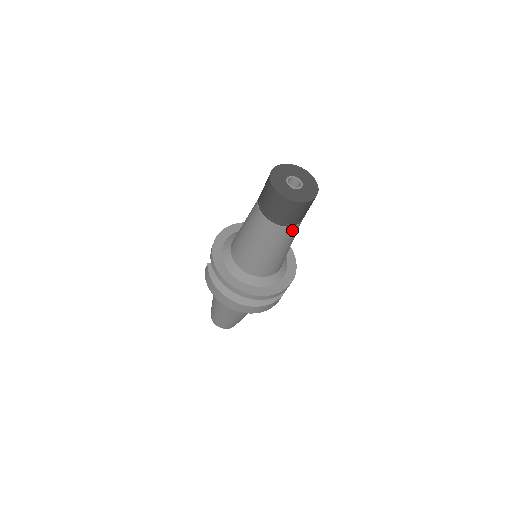
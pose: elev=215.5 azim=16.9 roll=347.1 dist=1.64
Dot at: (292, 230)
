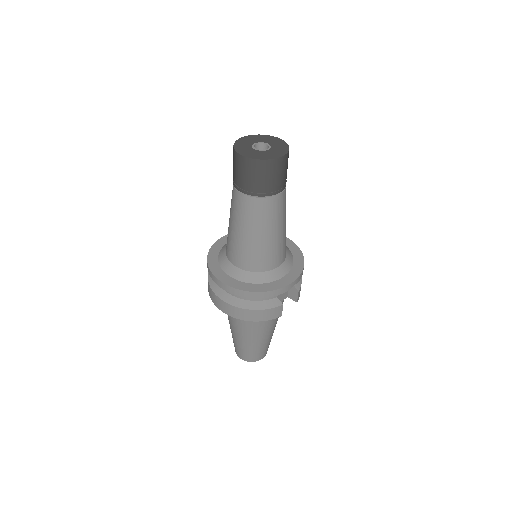
Dot at: (261, 204)
